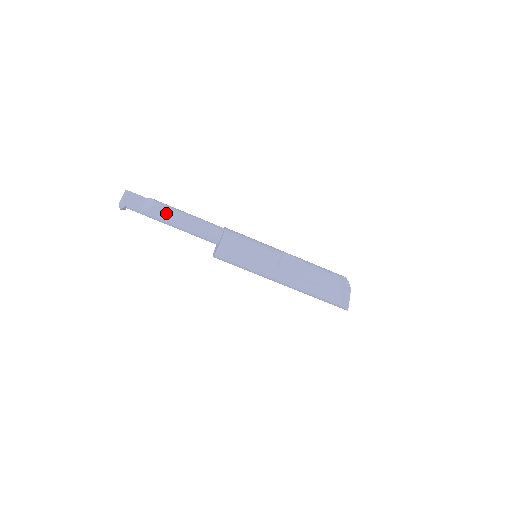
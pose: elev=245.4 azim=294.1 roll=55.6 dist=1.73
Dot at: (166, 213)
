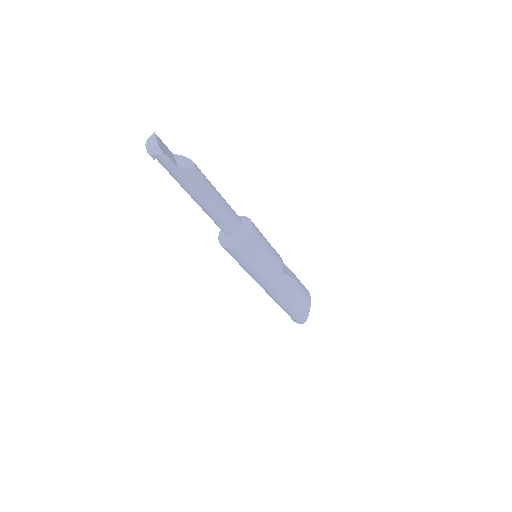
Dot at: (204, 179)
